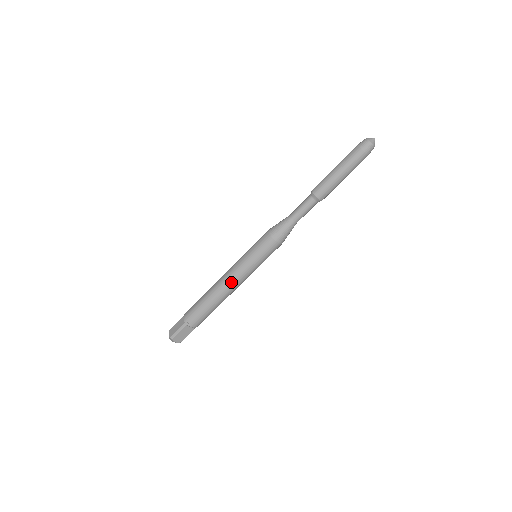
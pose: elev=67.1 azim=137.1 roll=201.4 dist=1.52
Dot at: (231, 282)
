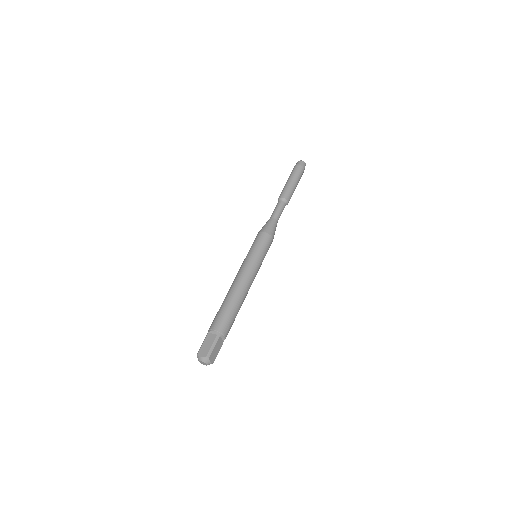
Dot at: (248, 280)
